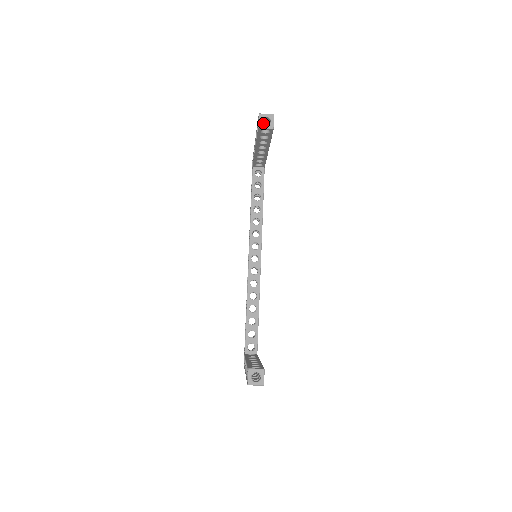
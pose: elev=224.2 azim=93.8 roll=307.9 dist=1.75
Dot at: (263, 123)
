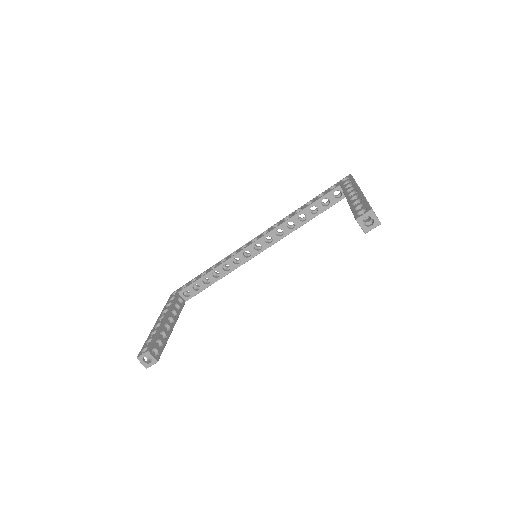
Dot at: occluded
